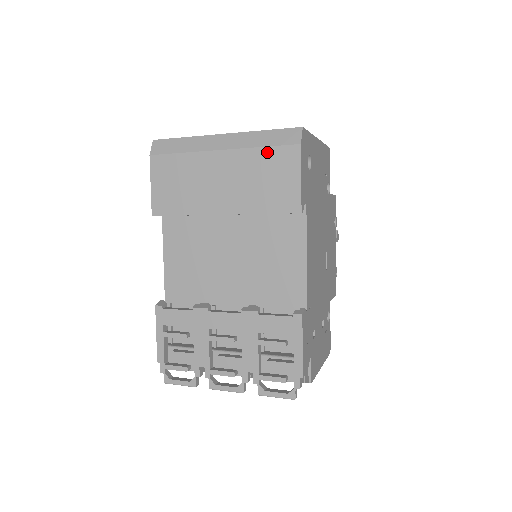
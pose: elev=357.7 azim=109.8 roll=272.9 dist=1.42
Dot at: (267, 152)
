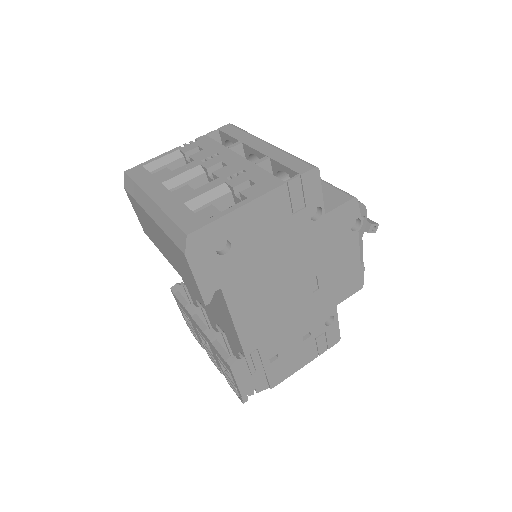
Dot at: (171, 243)
